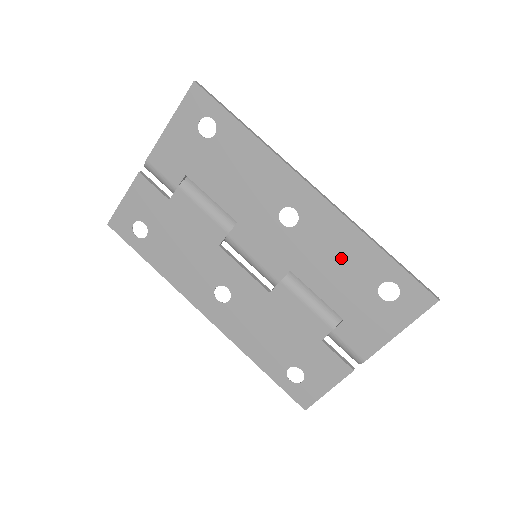
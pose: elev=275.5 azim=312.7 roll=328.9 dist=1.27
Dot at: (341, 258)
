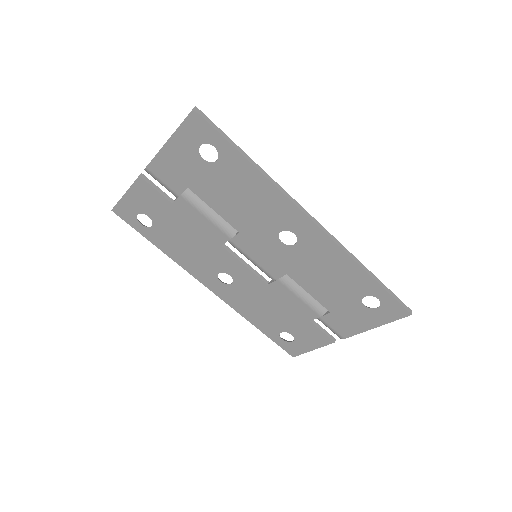
Dot at: (333, 274)
